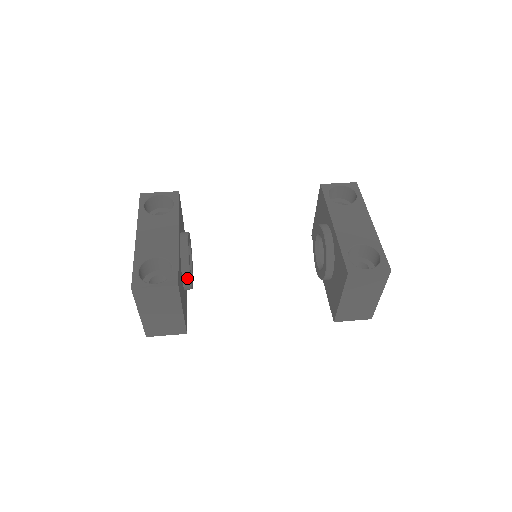
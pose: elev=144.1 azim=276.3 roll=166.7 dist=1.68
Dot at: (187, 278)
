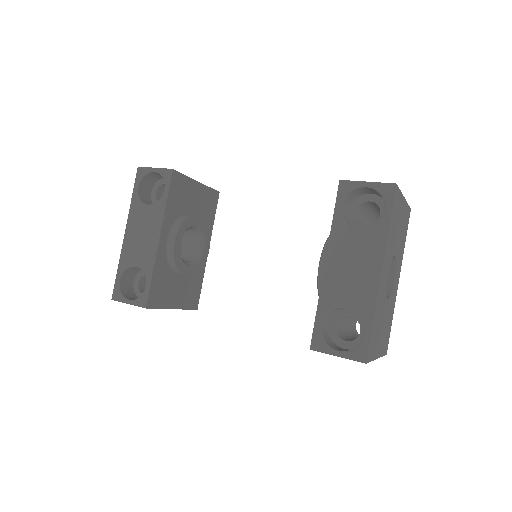
Dot at: (180, 274)
